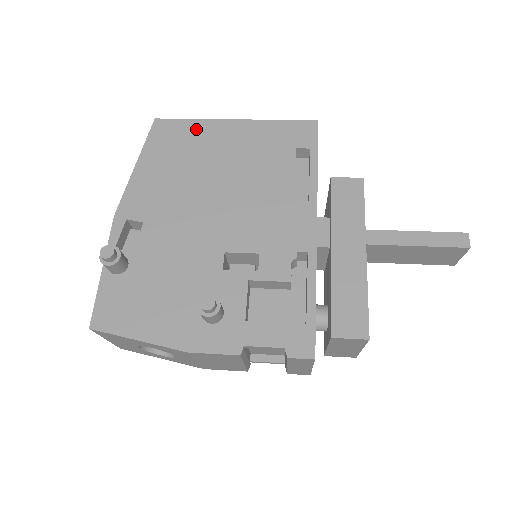
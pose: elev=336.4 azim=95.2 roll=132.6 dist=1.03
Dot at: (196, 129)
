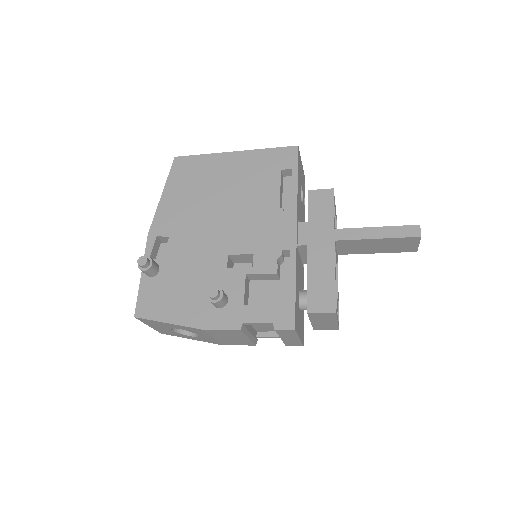
Dot at: (205, 162)
